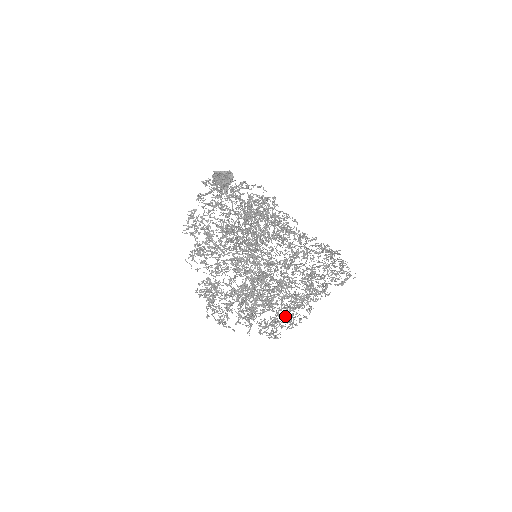
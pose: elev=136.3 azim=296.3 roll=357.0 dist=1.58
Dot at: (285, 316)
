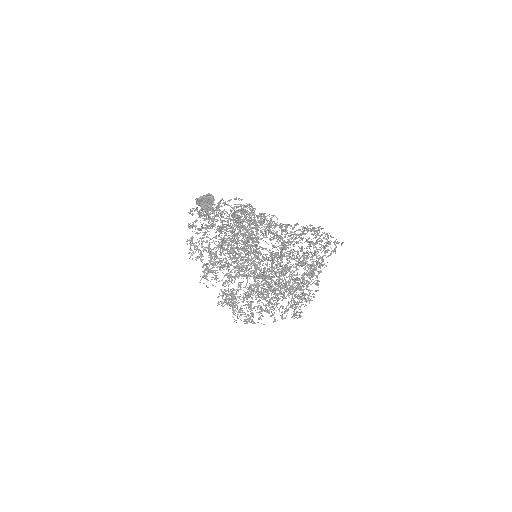
Dot at: occluded
